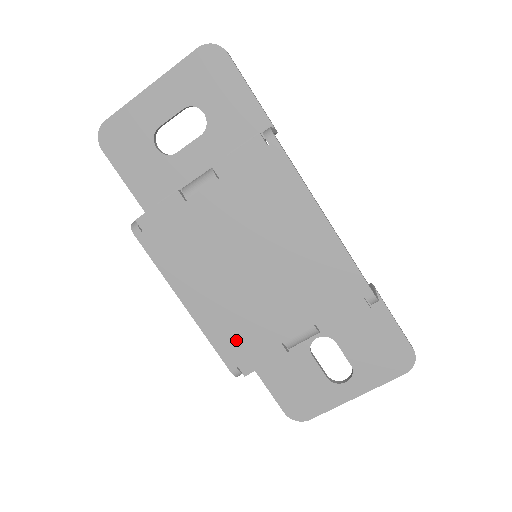
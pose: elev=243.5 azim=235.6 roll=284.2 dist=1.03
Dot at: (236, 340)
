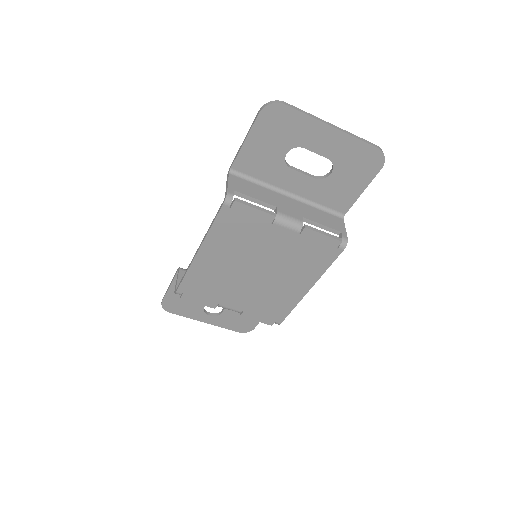
Dot at: (200, 285)
